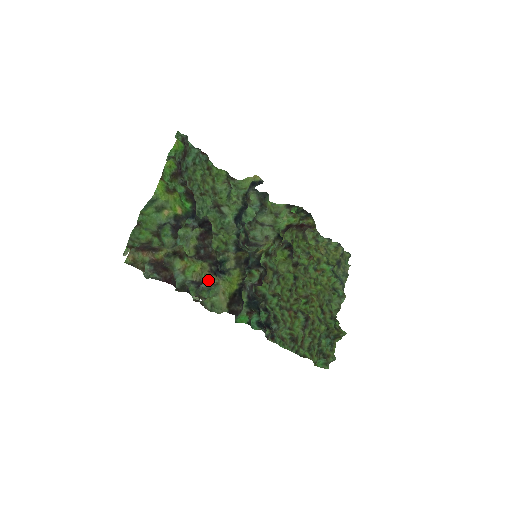
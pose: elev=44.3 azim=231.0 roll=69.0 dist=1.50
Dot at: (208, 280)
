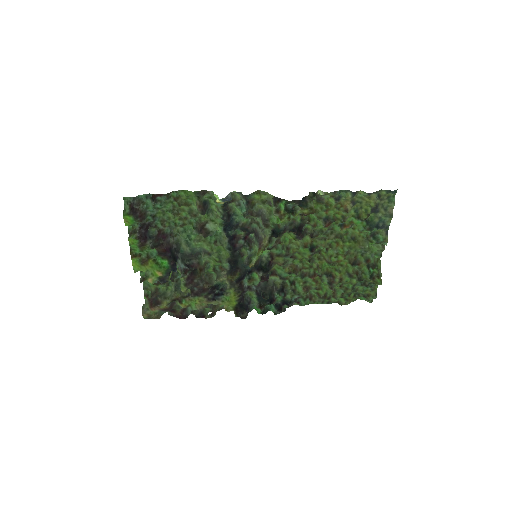
Dot at: occluded
